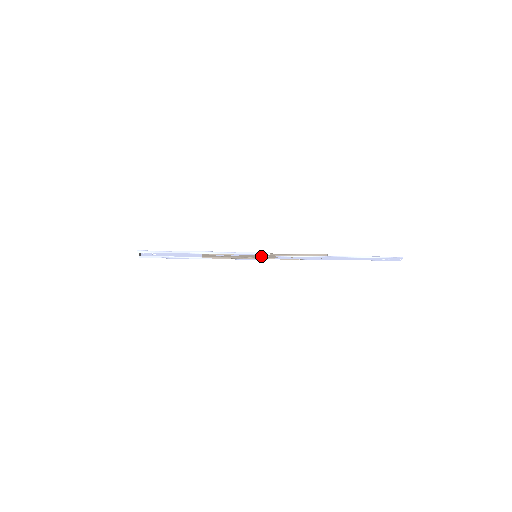
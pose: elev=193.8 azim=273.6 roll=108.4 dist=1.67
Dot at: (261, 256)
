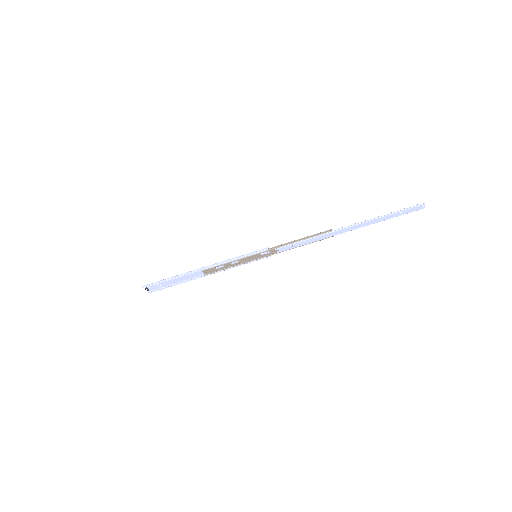
Dot at: (262, 255)
